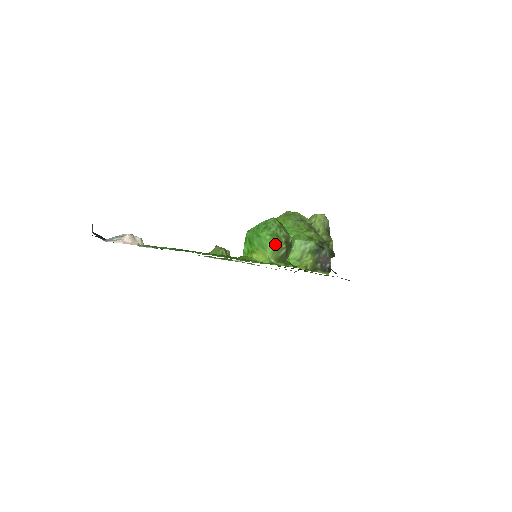
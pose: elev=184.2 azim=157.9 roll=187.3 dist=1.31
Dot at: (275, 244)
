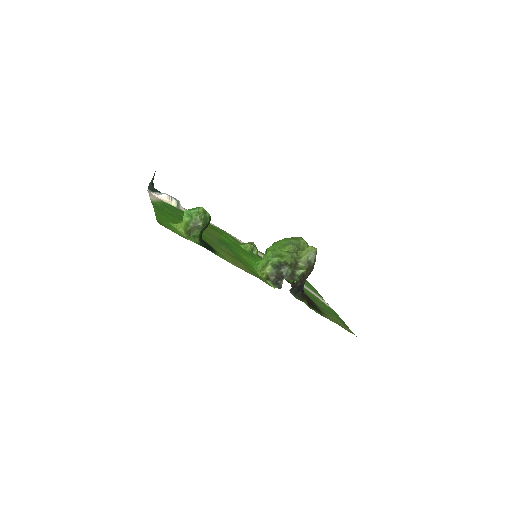
Dot at: (186, 220)
